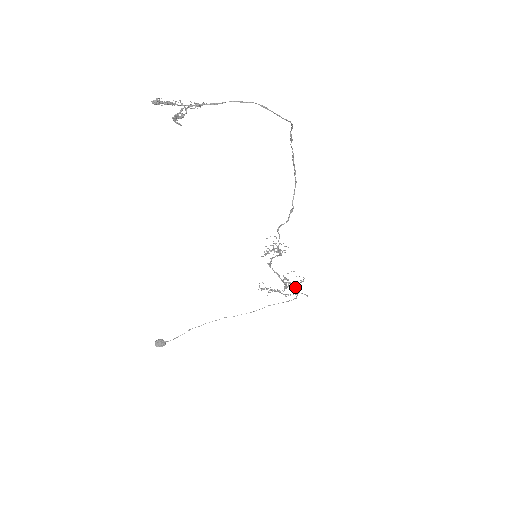
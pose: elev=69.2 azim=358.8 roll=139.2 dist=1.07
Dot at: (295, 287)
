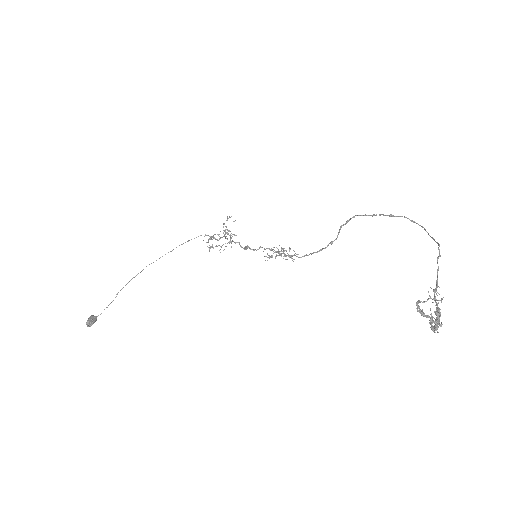
Dot at: (225, 229)
